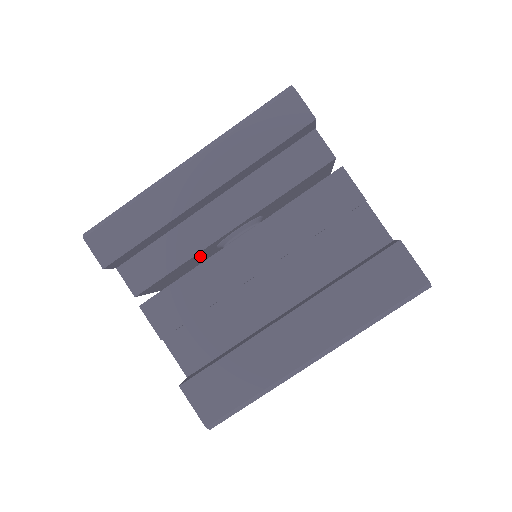
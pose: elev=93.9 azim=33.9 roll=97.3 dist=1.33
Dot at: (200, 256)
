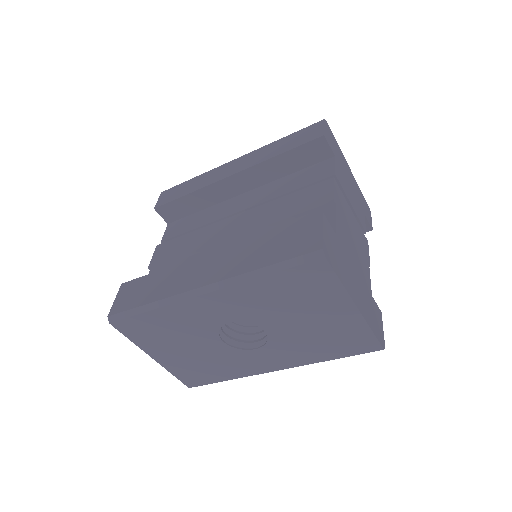
Dot at: occluded
